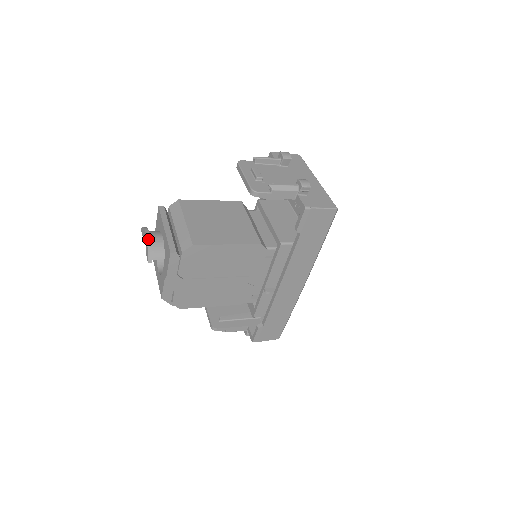
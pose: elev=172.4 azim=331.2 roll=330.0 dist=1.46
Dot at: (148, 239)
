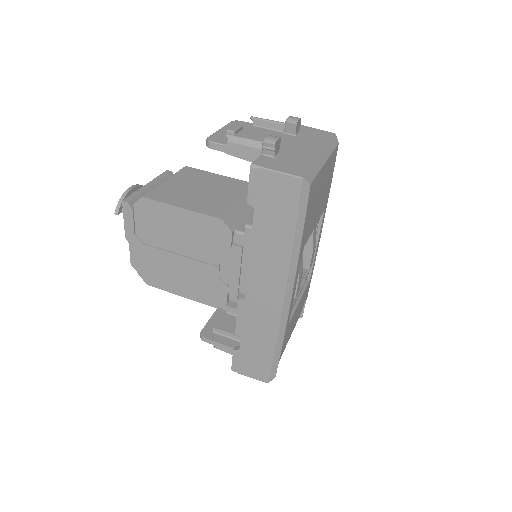
Dot at: (127, 191)
